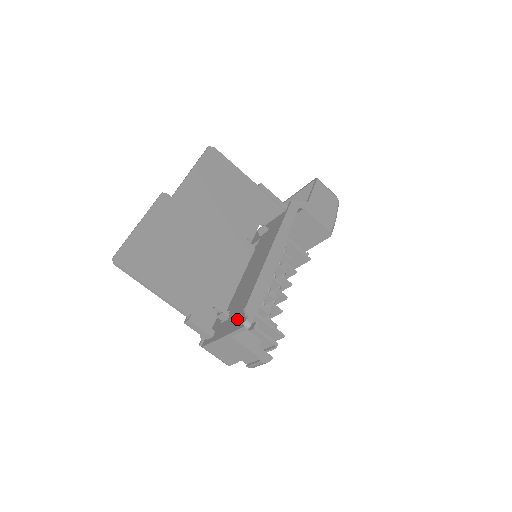
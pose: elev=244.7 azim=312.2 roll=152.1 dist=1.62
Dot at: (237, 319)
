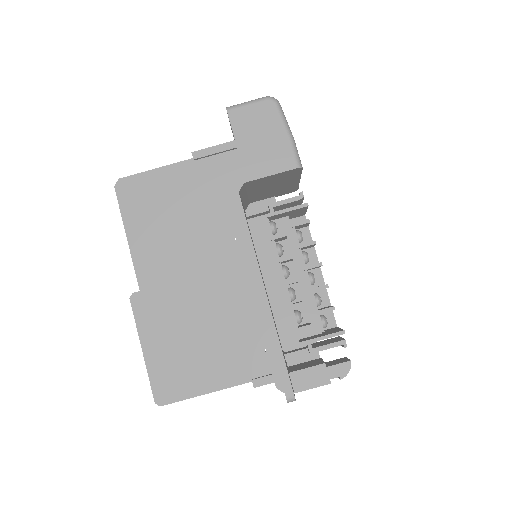
Dot at: occluded
